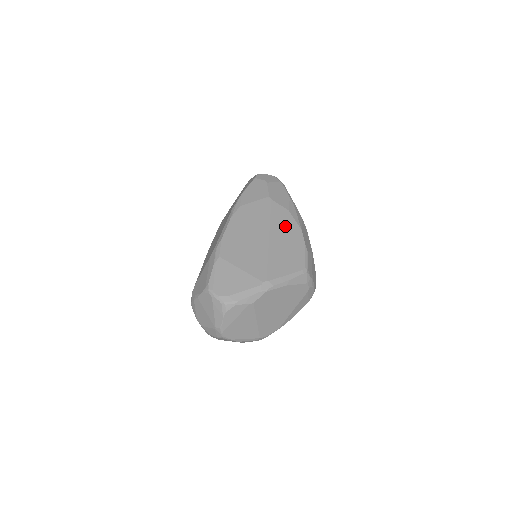
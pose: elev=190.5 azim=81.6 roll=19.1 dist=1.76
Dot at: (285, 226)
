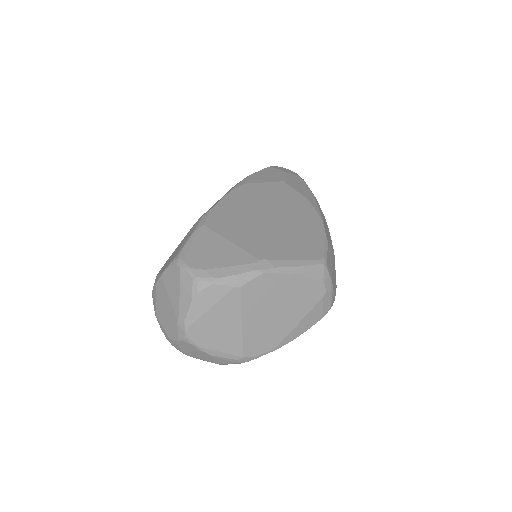
Dot at: (301, 211)
